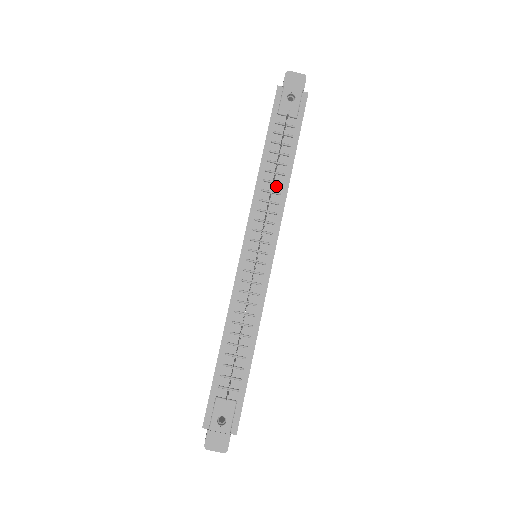
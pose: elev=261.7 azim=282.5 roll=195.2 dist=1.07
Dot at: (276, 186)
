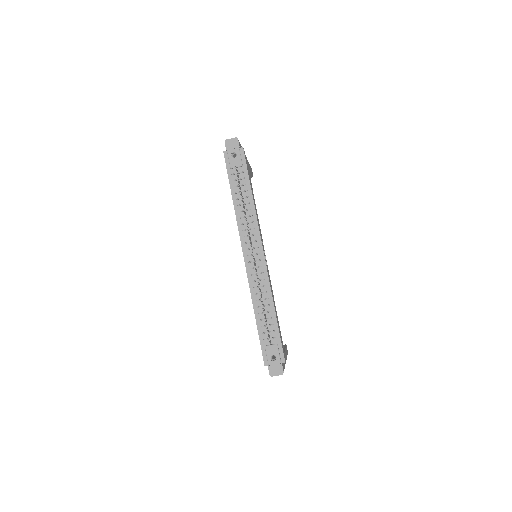
Dot at: (248, 212)
